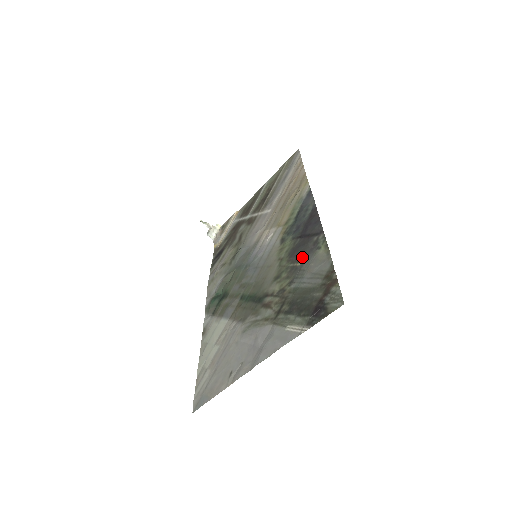
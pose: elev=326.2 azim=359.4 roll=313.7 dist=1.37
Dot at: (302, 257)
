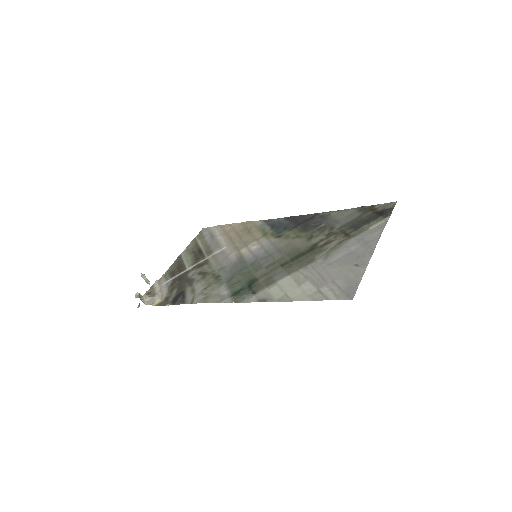
Dot at: (320, 223)
